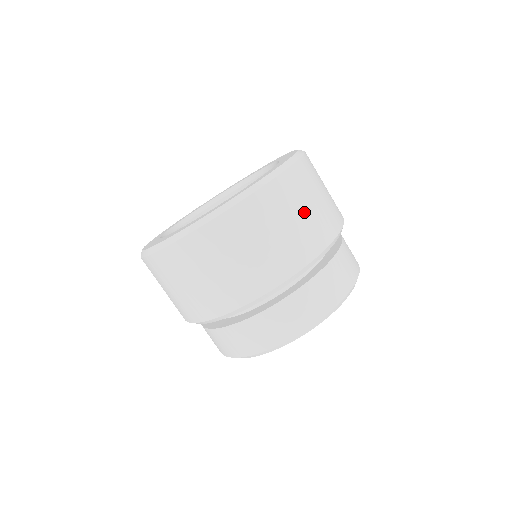
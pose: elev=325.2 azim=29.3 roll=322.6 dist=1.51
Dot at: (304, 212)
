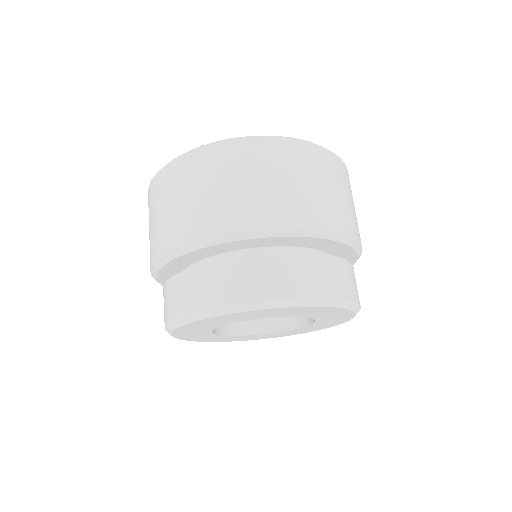
Dot at: (289, 182)
